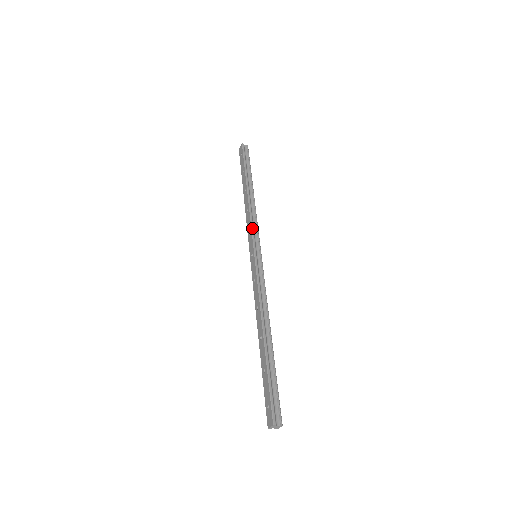
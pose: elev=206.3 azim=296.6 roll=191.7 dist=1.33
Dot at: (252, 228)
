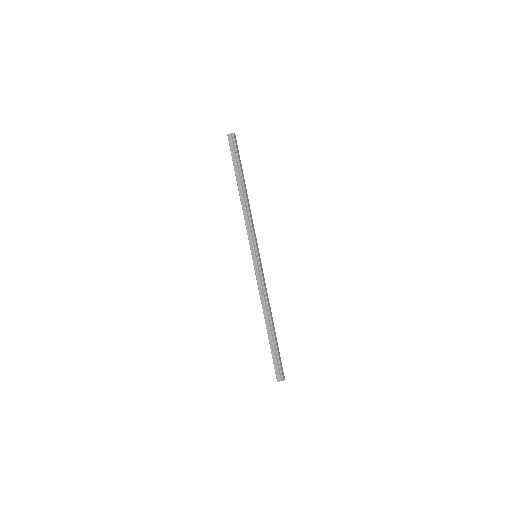
Dot at: (247, 233)
